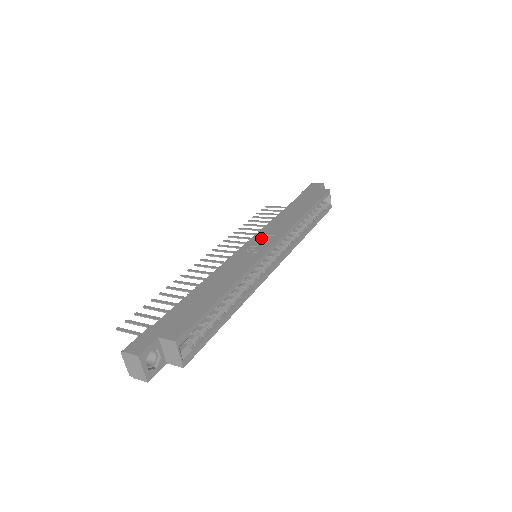
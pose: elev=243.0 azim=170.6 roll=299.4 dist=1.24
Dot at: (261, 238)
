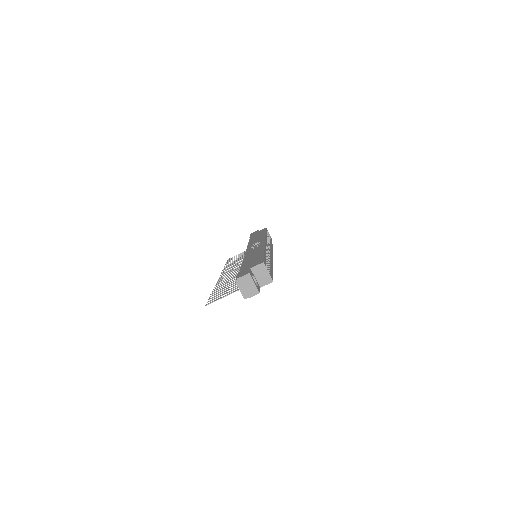
Dot at: (253, 245)
